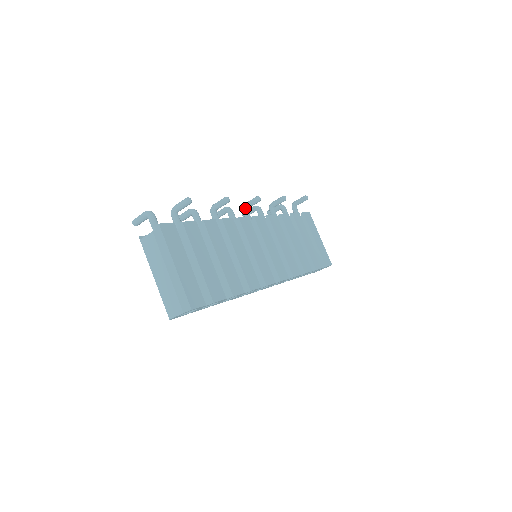
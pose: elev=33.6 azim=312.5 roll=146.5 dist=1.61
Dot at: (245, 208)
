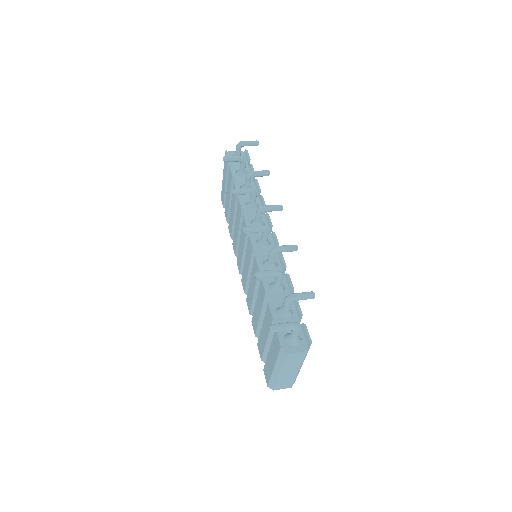
Dot at: occluded
